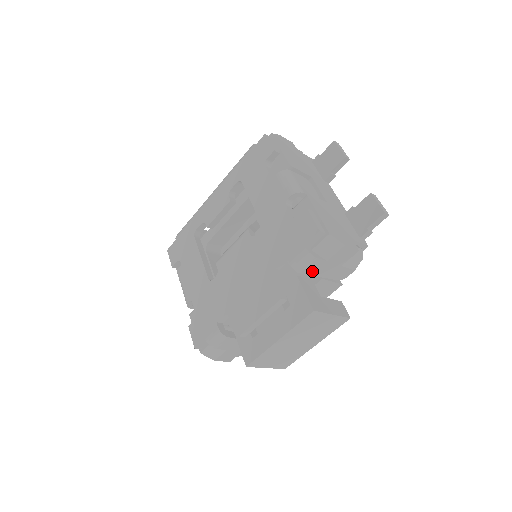
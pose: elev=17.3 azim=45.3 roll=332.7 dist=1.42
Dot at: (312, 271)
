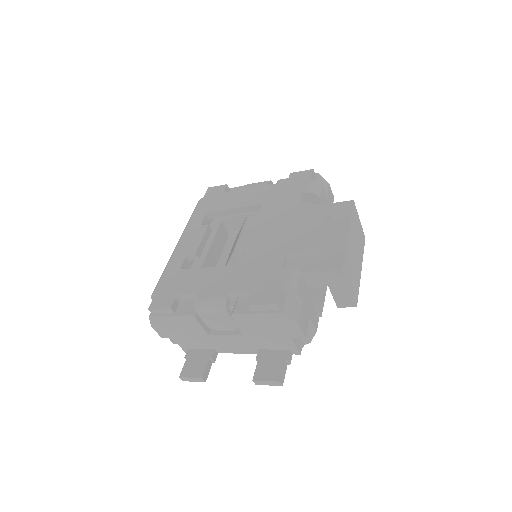
Dot at: occluded
